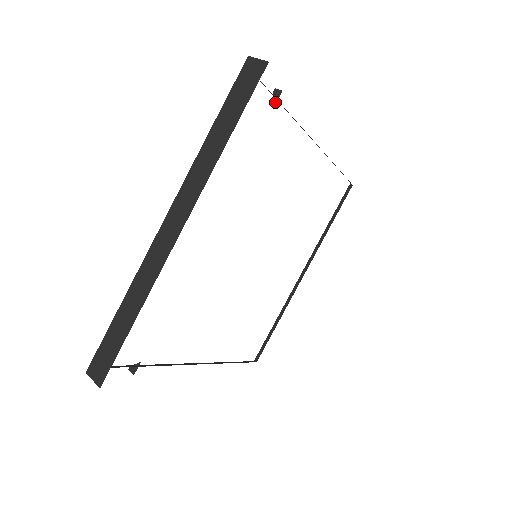
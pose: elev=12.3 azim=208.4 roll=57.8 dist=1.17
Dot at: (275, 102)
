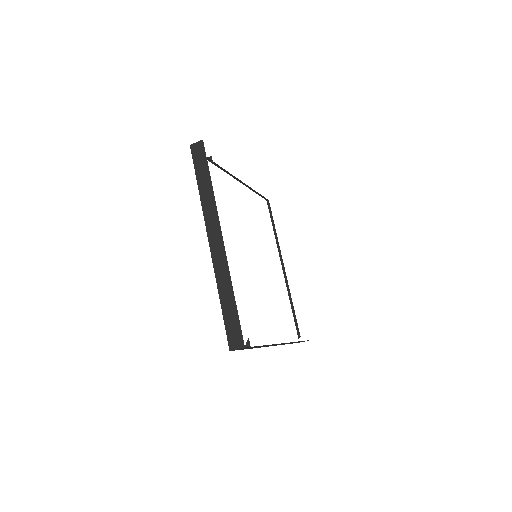
Dot at: (212, 163)
